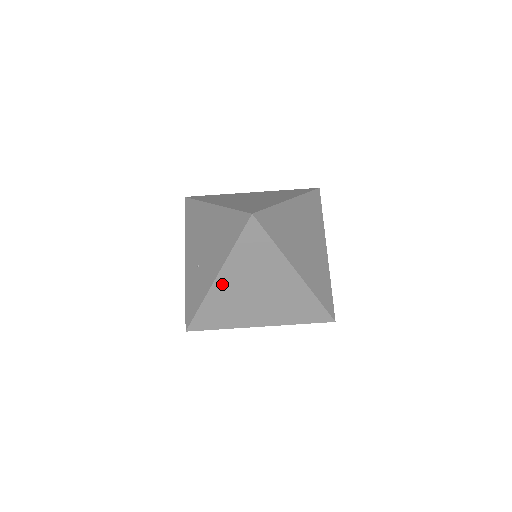
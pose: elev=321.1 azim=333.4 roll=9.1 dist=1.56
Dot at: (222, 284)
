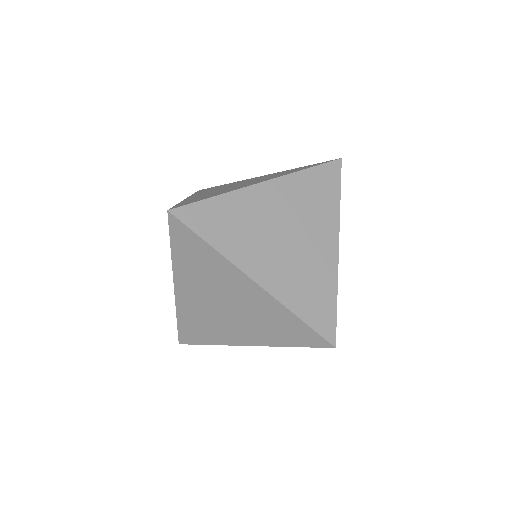
Dot at: (183, 294)
